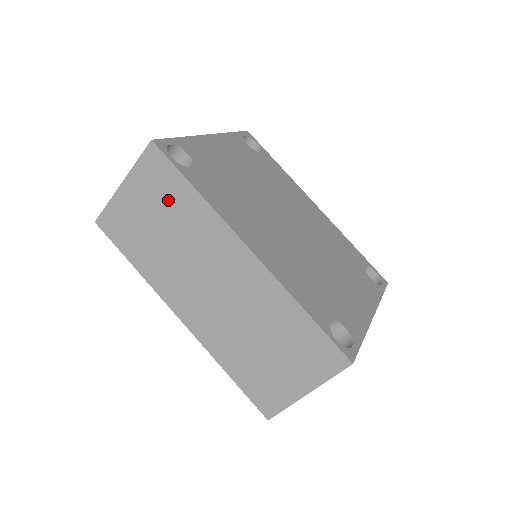
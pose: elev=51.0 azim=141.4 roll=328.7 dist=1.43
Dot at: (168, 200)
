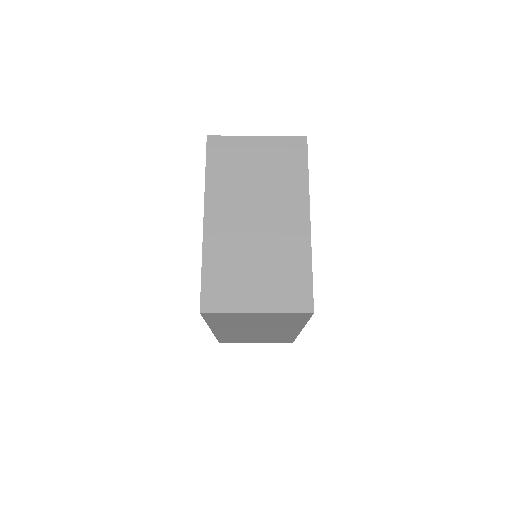
Dot at: (282, 321)
